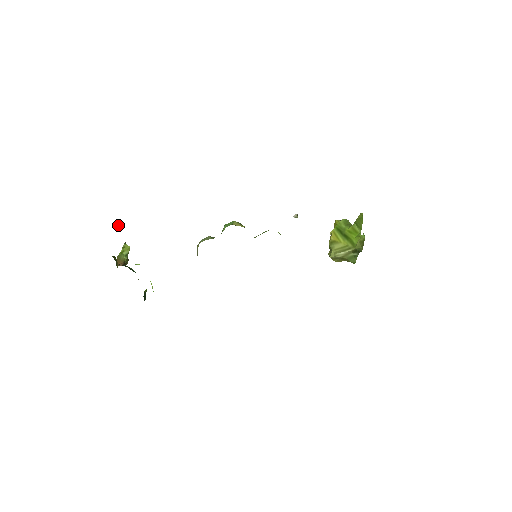
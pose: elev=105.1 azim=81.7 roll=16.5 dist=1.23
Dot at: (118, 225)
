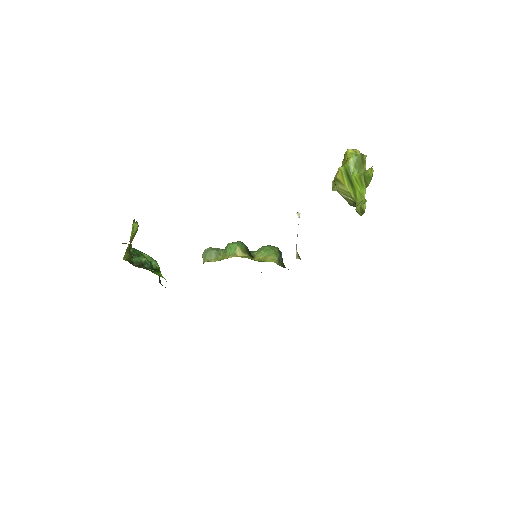
Dot at: occluded
